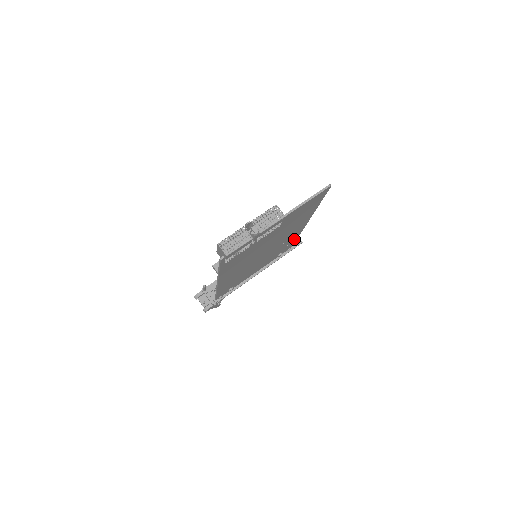
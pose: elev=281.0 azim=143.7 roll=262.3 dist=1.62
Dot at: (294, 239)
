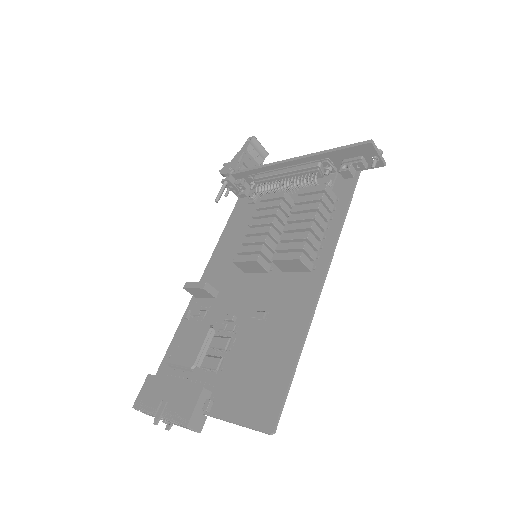
Dot at: (336, 220)
